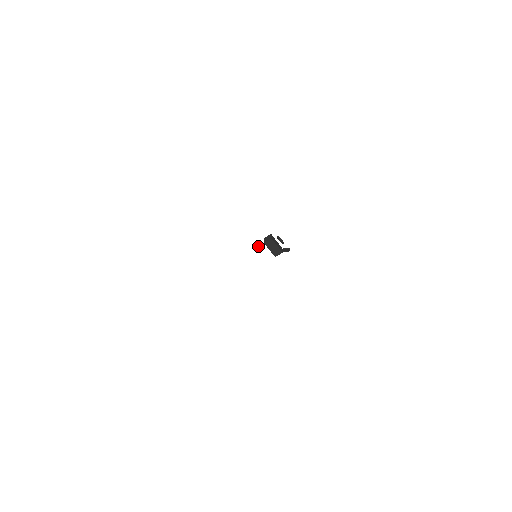
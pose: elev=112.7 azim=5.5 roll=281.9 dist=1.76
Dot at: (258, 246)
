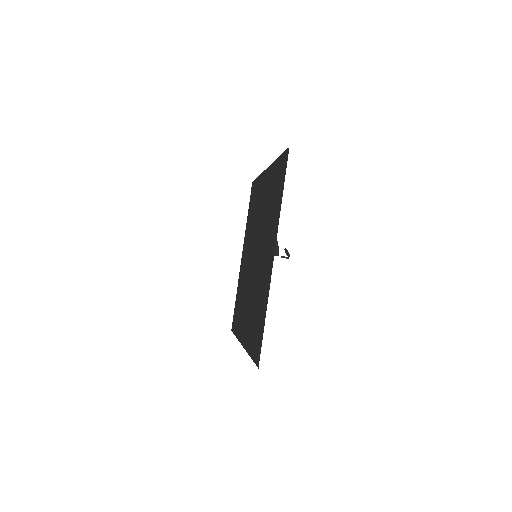
Dot at: occluded
